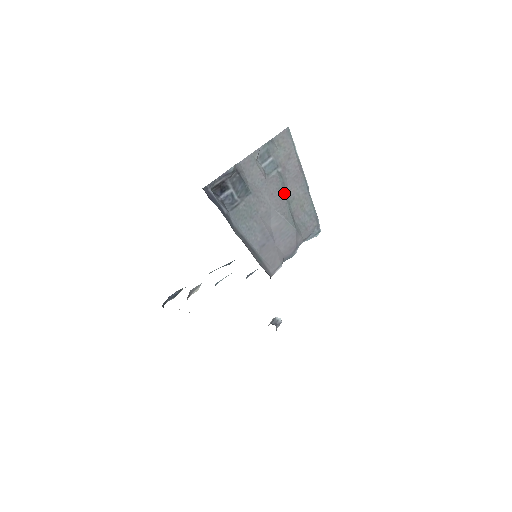
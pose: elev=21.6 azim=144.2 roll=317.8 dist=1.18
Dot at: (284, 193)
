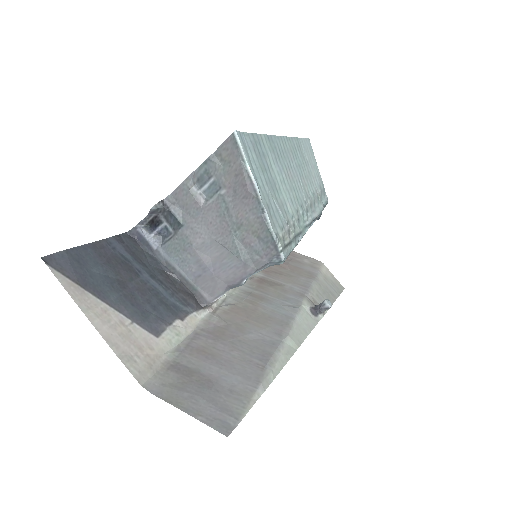
Dot at: (227, 220)
